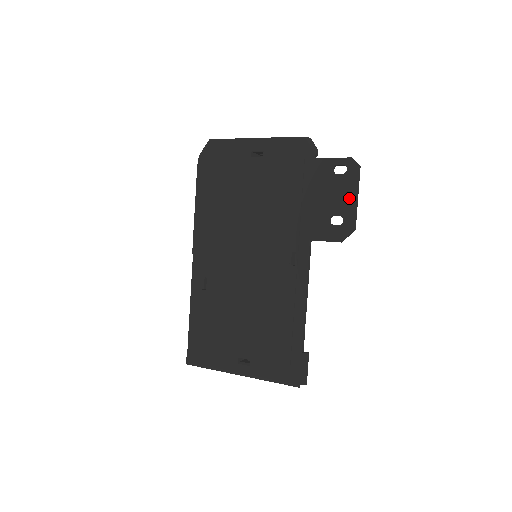
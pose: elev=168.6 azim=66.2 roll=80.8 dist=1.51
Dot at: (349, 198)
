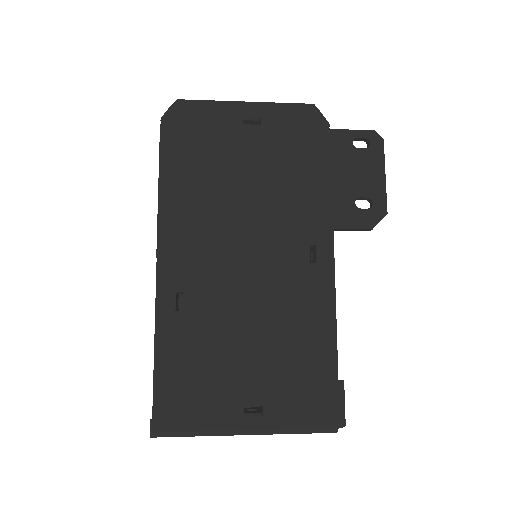
Dot at: (377, 176)
